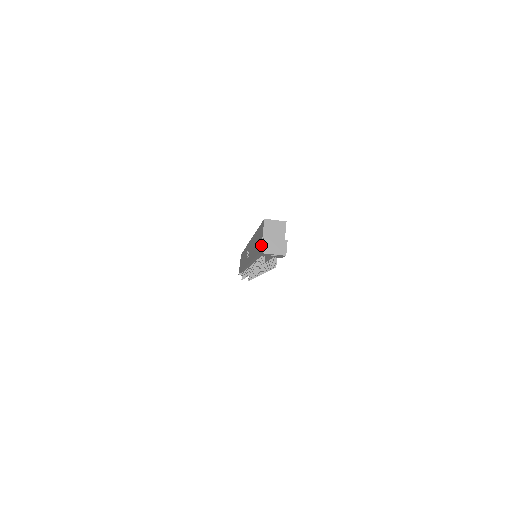
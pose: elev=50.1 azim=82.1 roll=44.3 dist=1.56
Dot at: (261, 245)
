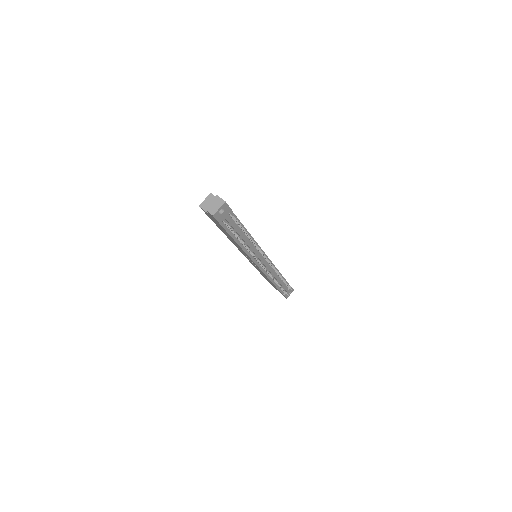
Dot at: (213, 218)
